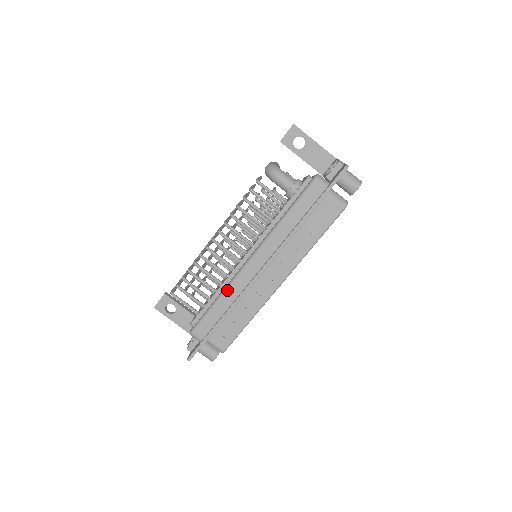
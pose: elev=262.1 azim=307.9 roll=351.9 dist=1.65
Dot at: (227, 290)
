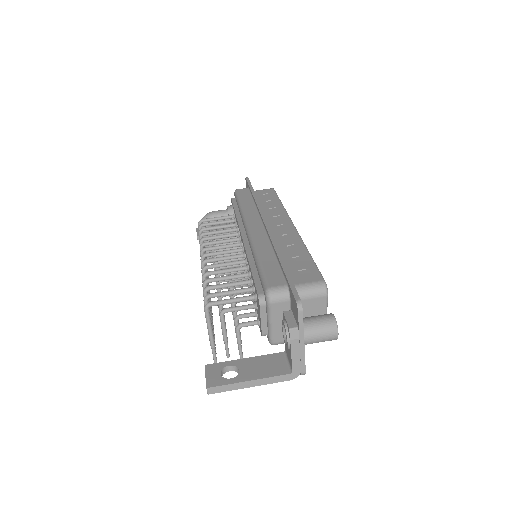
Dot at: (255, 247)
